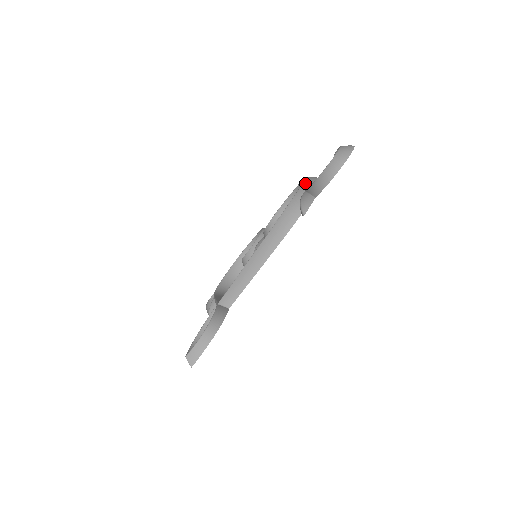
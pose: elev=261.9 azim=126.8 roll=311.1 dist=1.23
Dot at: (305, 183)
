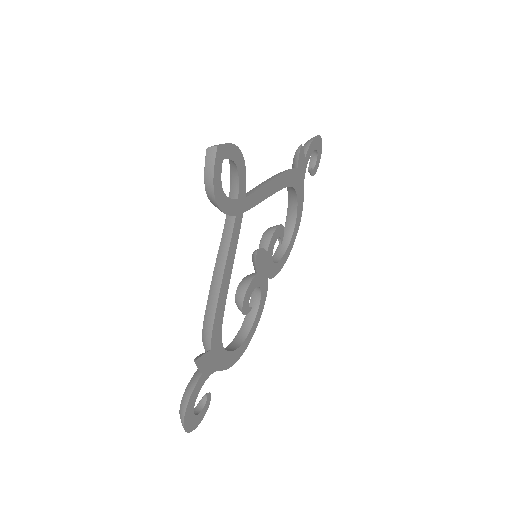
Dot at: occluded
